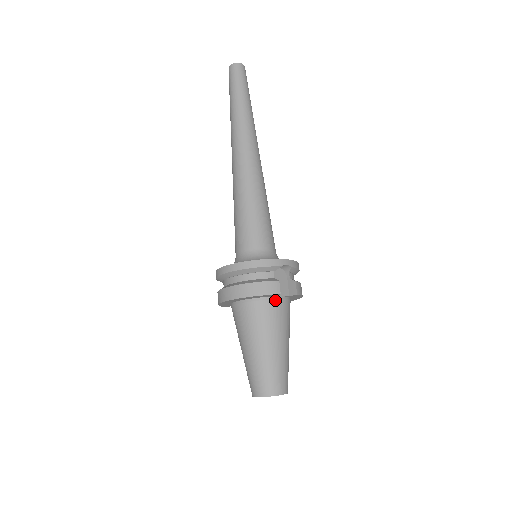
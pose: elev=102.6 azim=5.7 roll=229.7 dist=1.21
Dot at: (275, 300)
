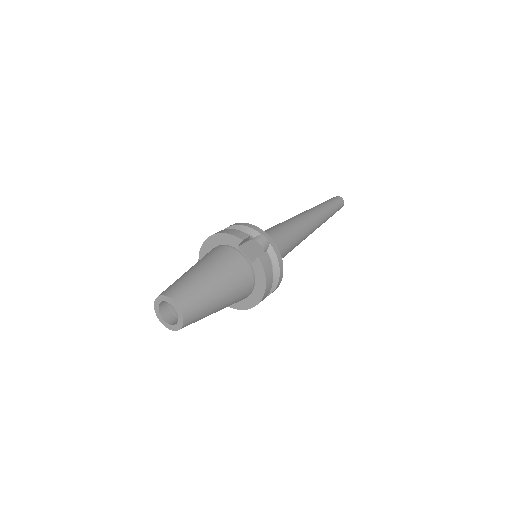
Dot at: (237, 252)
